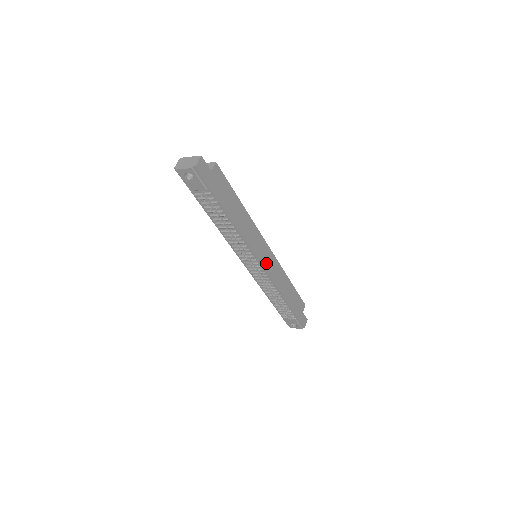
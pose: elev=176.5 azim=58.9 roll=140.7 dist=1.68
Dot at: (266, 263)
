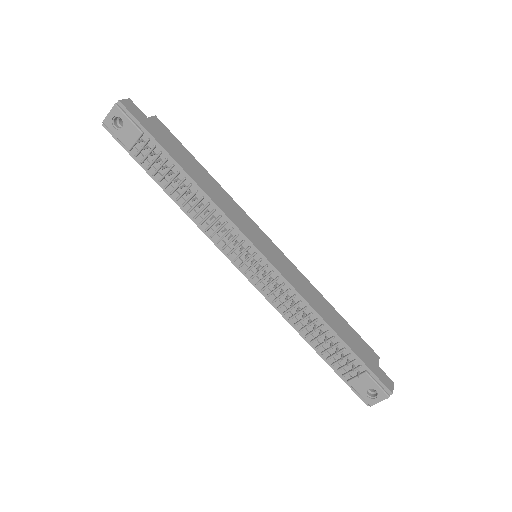
Dot at: (271, 257)
